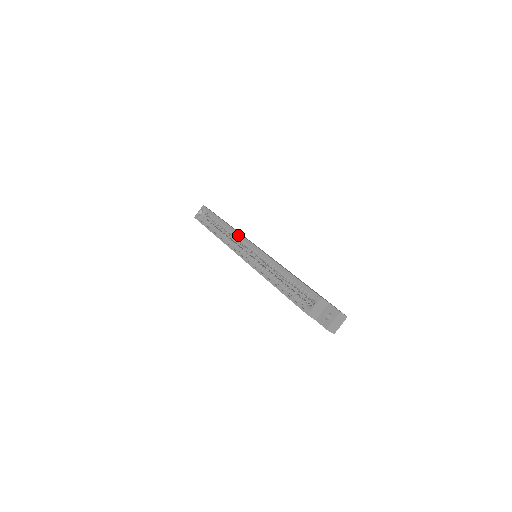
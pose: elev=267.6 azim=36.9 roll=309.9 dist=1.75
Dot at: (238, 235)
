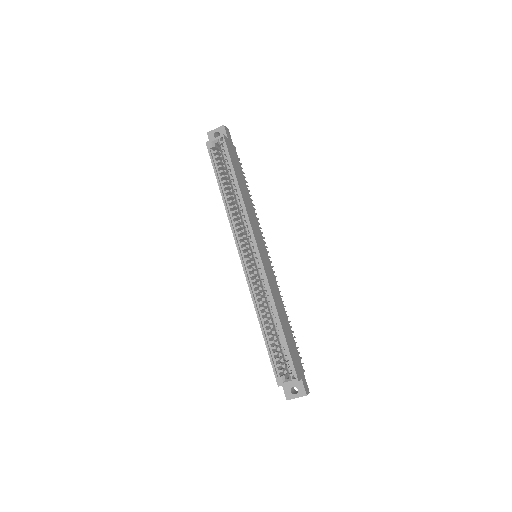
Dot at: (248, 224)
